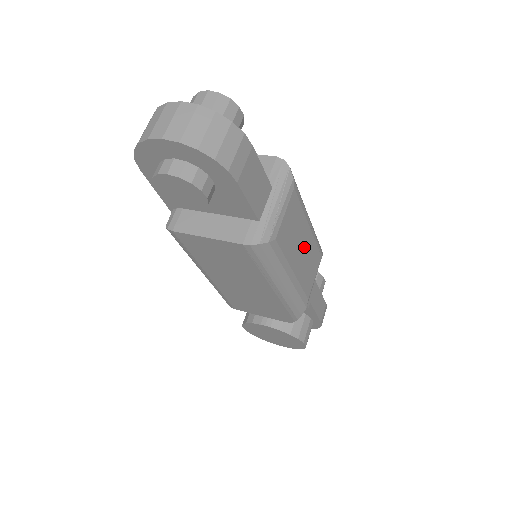
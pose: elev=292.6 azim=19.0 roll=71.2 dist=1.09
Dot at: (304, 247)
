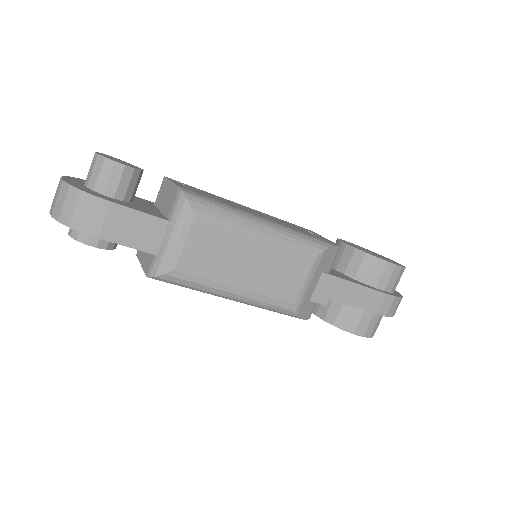
Dot at: (254, 260)
